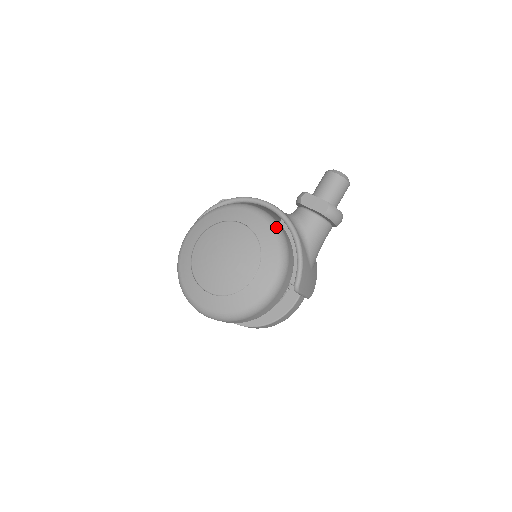
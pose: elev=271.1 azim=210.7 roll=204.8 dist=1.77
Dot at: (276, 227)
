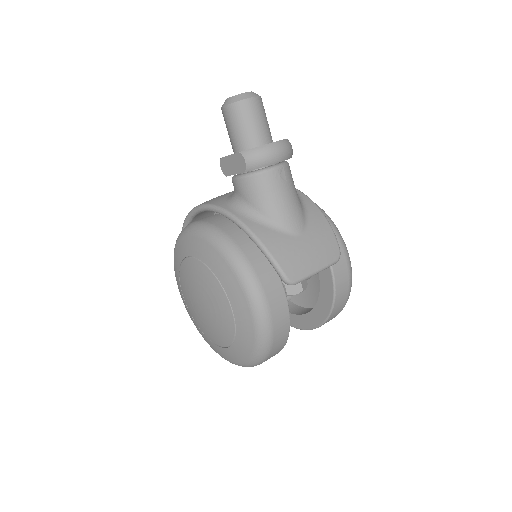
Dot at: (212, 236)
